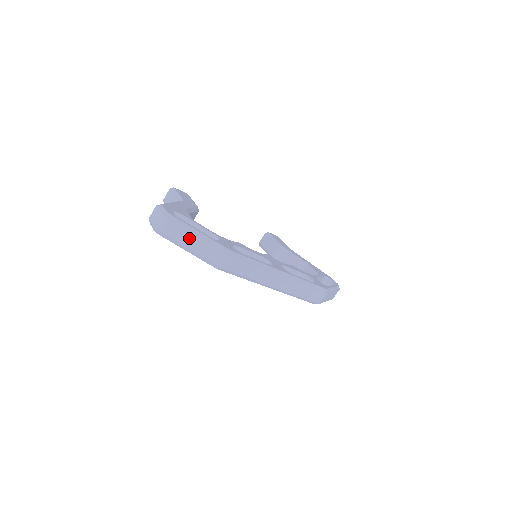
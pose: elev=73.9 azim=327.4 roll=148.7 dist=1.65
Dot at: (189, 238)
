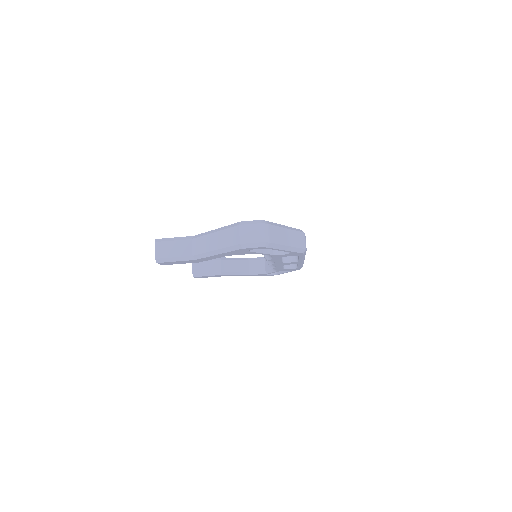
Dot at: (284, 235)
